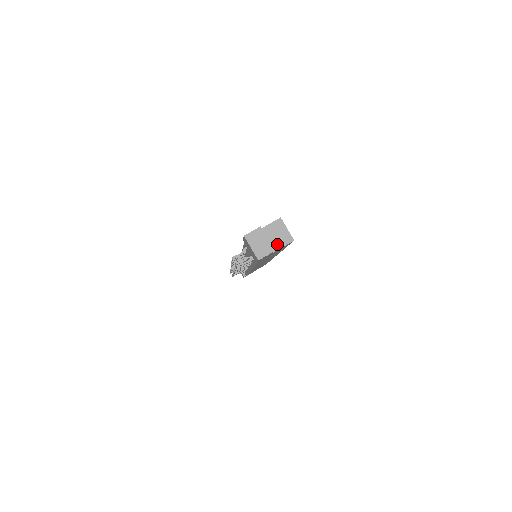
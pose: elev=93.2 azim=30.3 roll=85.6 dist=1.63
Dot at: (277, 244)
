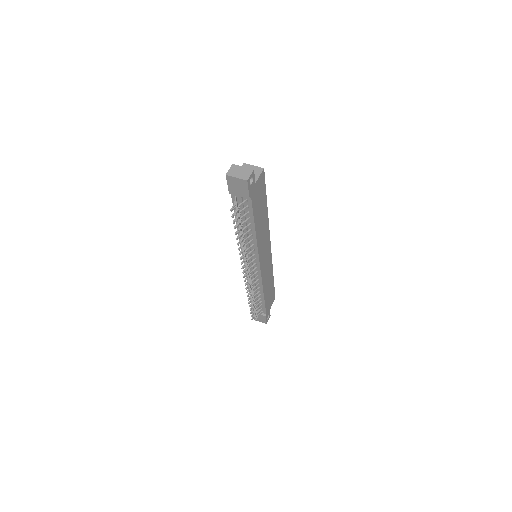
Dot at: occluded
